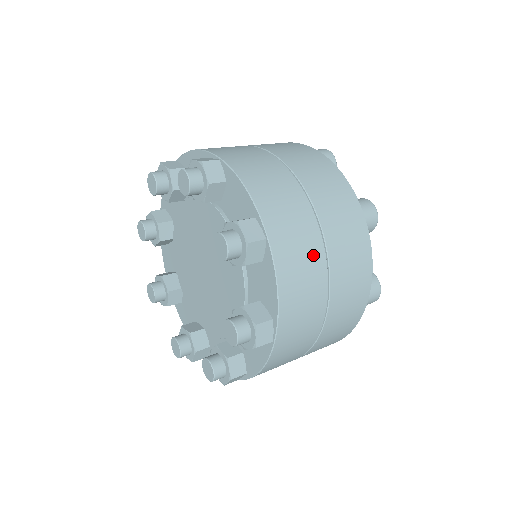
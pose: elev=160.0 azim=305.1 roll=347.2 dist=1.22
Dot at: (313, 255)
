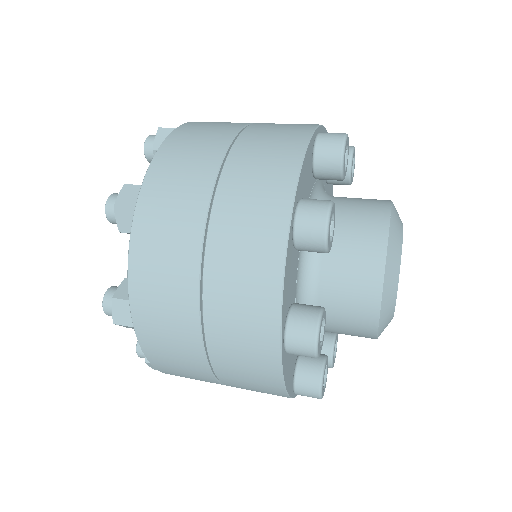
Dot at: (216, 139)
